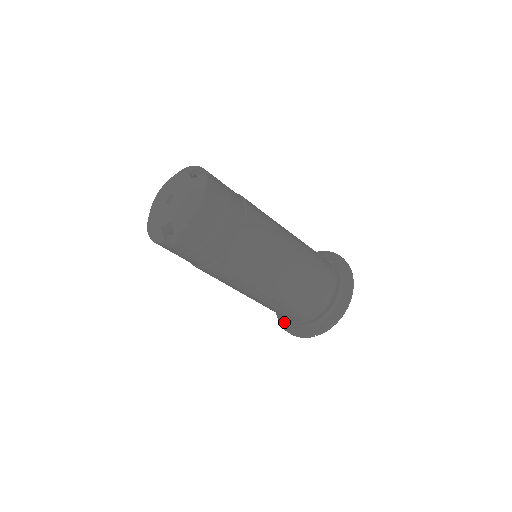
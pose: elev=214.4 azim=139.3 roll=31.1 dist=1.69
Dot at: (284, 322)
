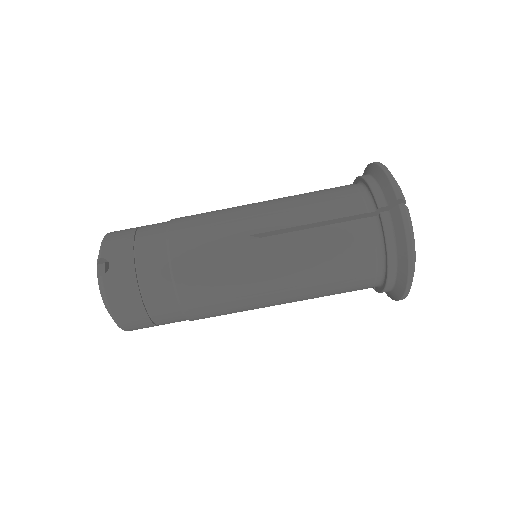
Dot at: (398, 268)
